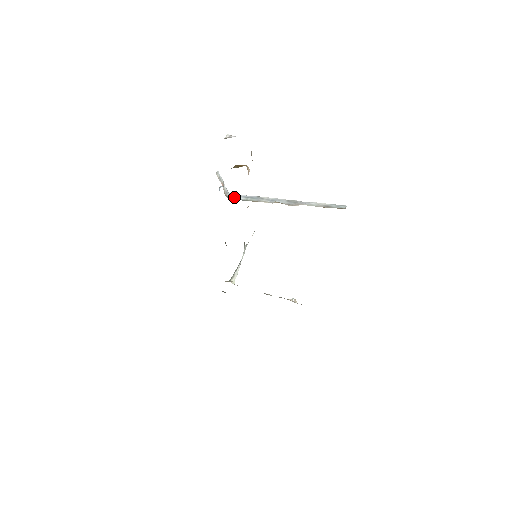
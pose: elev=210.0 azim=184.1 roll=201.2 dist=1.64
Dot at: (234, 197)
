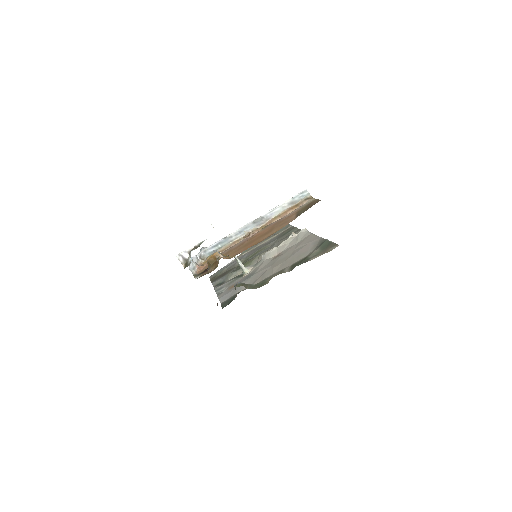
Dot at: (205, 254)
